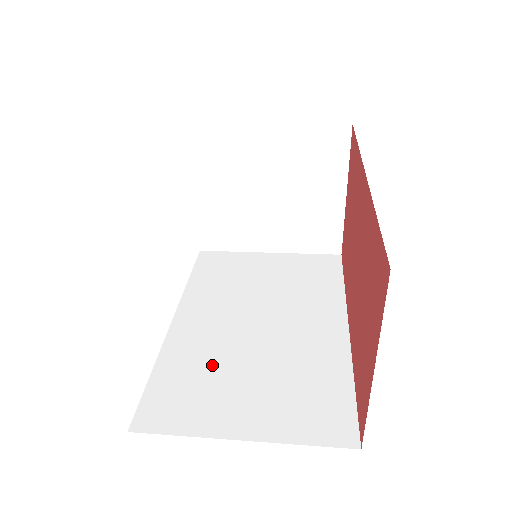
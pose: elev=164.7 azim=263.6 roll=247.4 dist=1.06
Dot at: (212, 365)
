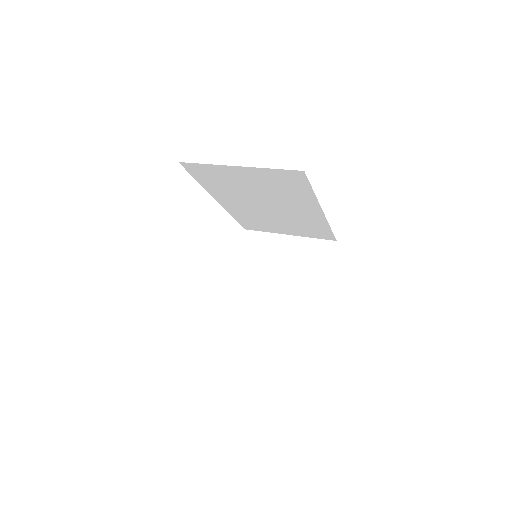
Dot at: occluded
